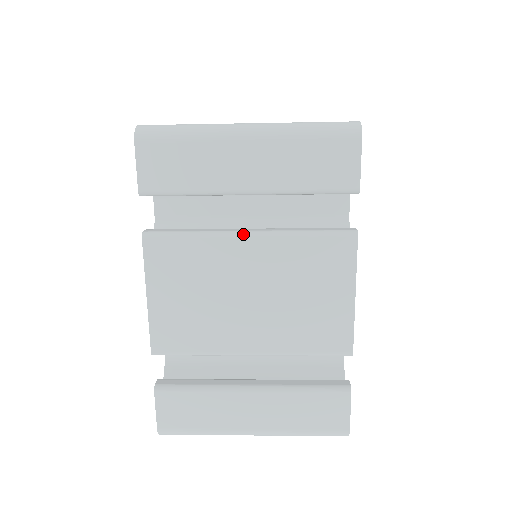
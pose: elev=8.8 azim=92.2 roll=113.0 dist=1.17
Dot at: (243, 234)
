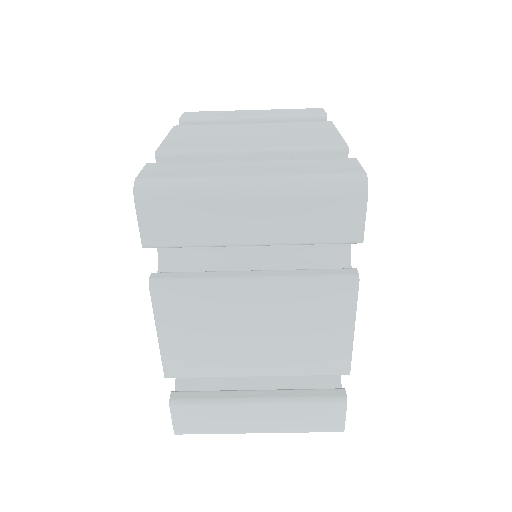
Dot at: (248, 281)
